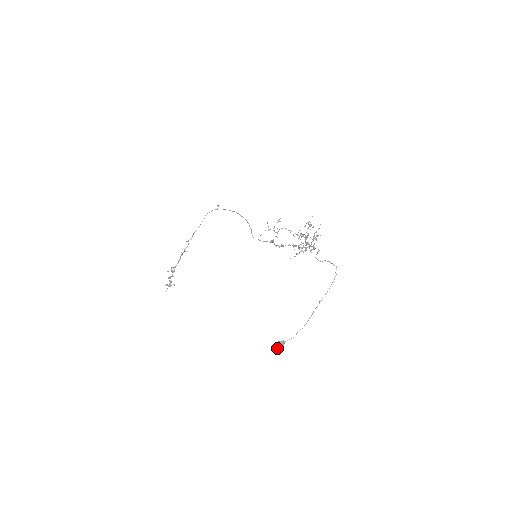
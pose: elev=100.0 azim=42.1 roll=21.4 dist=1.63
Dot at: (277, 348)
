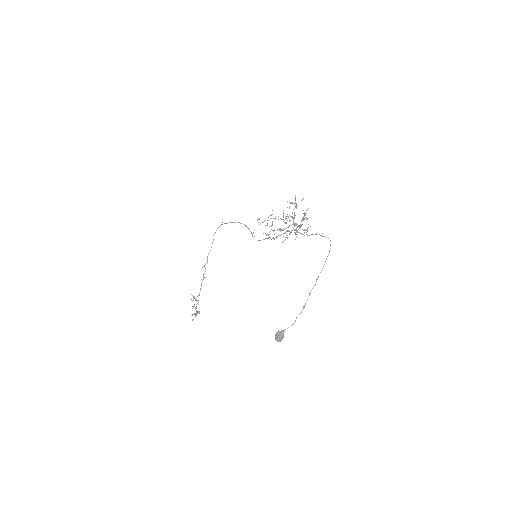
Dot at: (277, 340)
